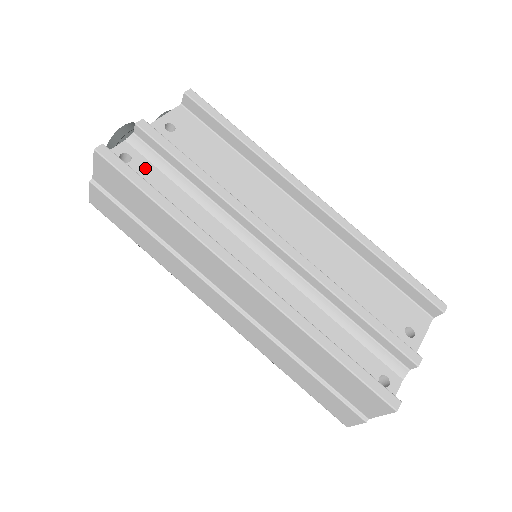
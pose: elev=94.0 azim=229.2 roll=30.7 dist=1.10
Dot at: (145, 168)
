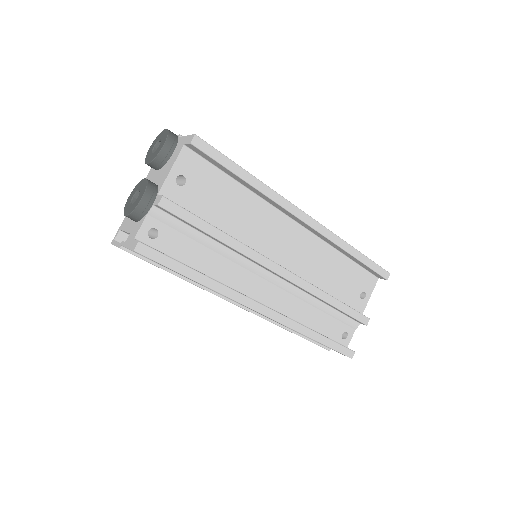
Dot at: (171, 237)
